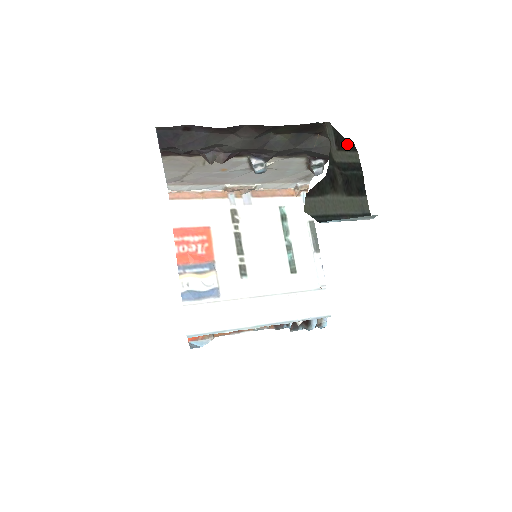
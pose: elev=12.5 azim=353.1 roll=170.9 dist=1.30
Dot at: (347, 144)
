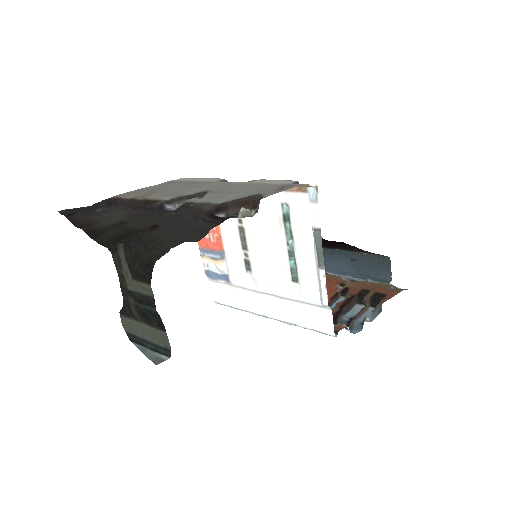
Dot at: (141, 273)
